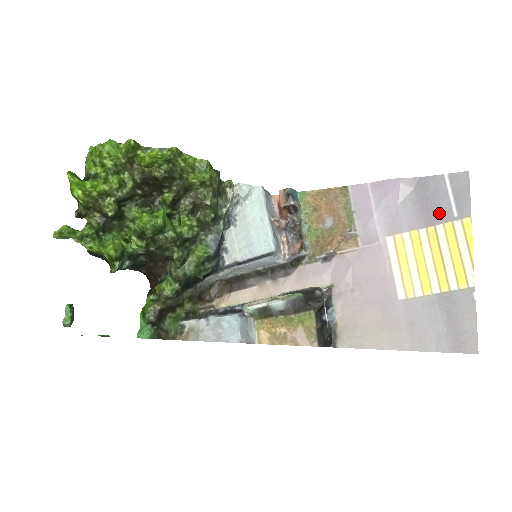
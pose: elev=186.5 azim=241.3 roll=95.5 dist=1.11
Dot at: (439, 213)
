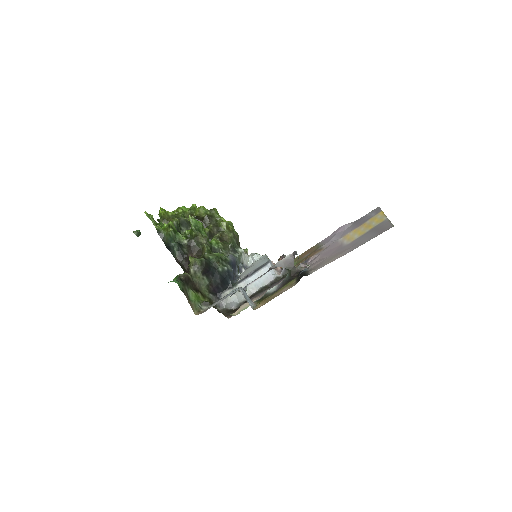
Dot at: (366, 220)
